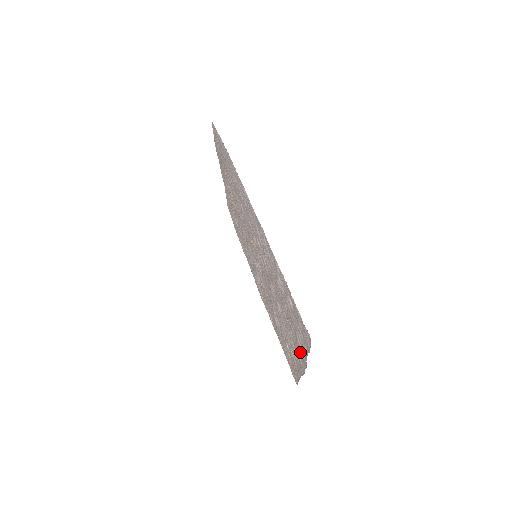
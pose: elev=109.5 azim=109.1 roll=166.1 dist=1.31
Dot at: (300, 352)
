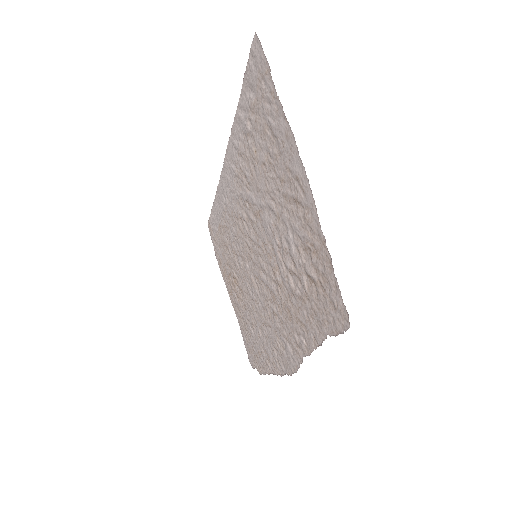
Dot at: (285, 146)
